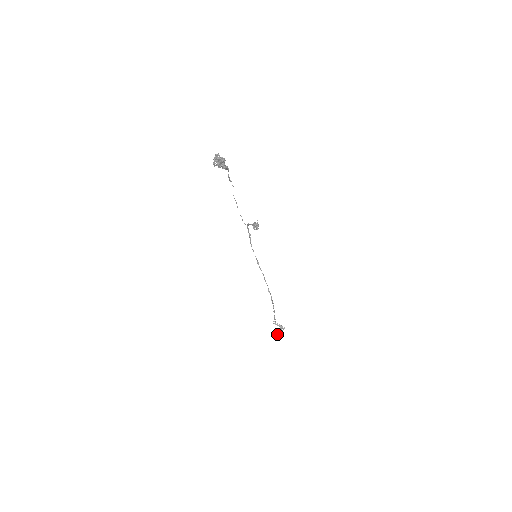
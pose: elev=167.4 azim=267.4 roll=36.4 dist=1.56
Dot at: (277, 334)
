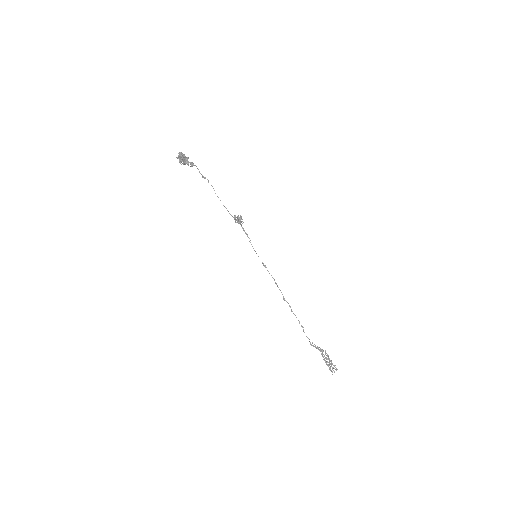
Dot at: (328, 364)
